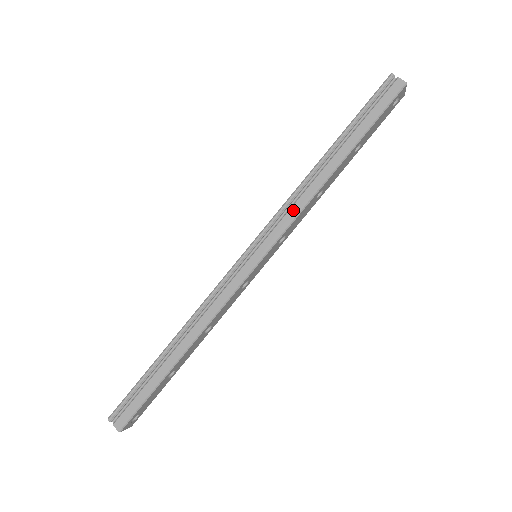
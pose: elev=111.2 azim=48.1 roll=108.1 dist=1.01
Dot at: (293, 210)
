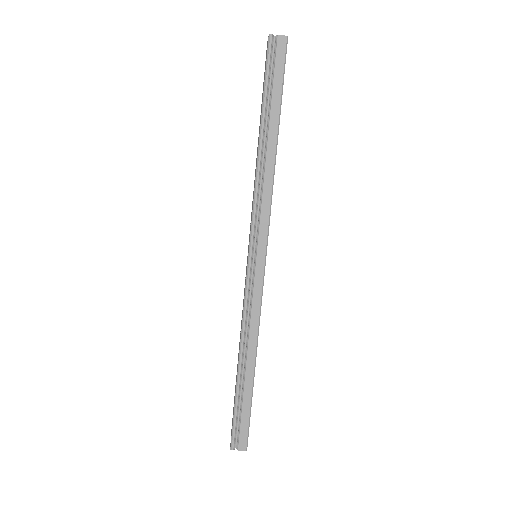
Dot at: (264, 203)
